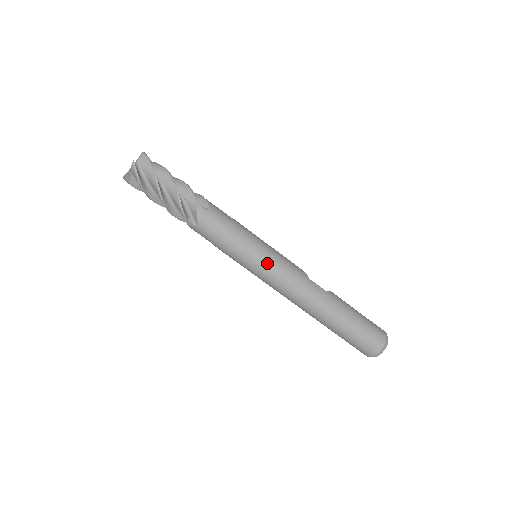
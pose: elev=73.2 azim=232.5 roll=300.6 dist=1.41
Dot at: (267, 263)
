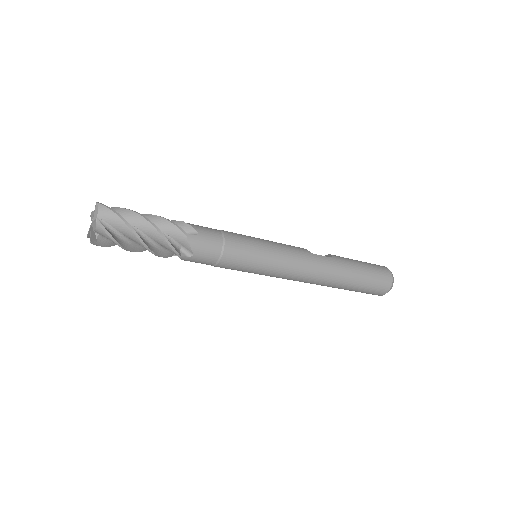
Dot at: (274, 259)
